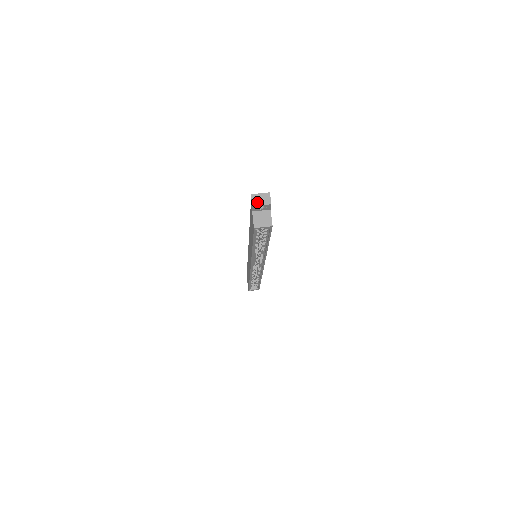
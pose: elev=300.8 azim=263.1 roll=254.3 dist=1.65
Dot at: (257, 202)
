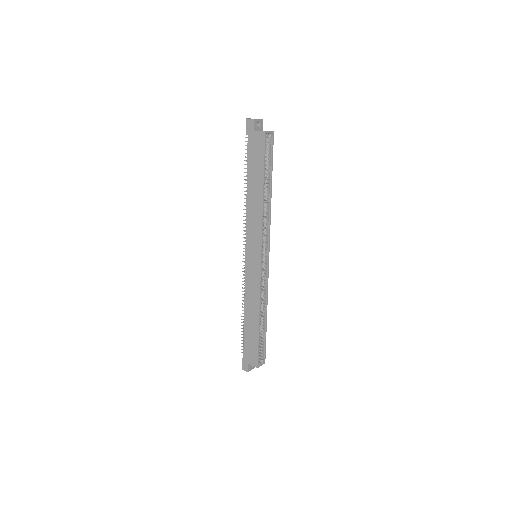
Dot at: (254, 119)
